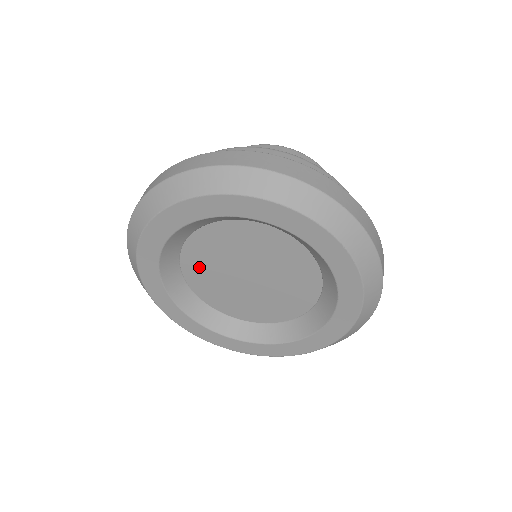
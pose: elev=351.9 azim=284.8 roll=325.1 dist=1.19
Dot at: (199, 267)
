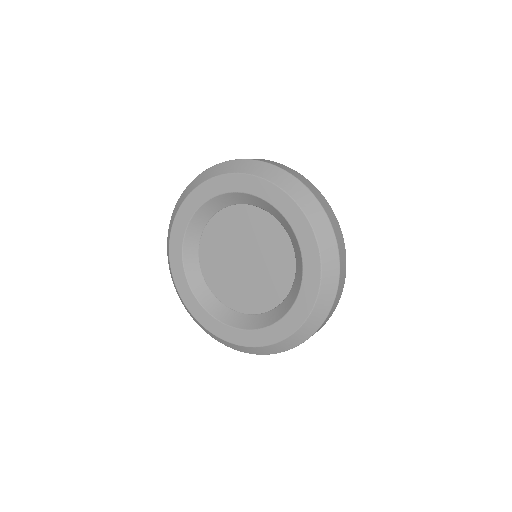
Dot at: (213, 242)
